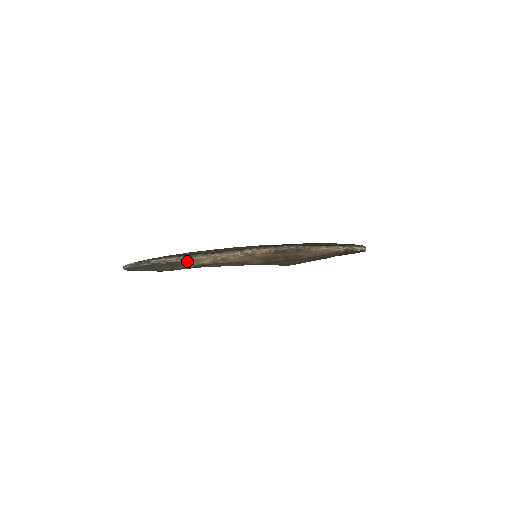
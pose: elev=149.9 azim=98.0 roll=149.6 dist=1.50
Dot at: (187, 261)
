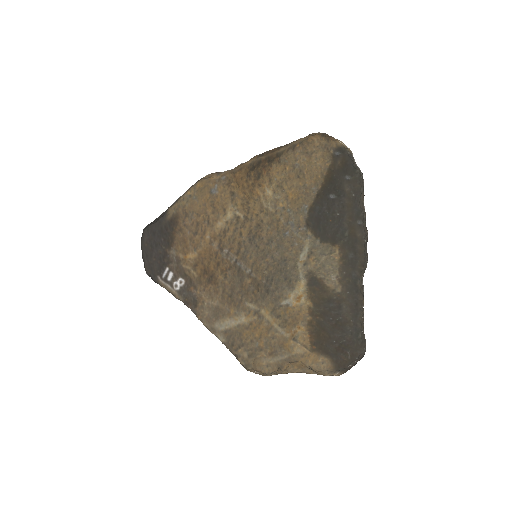
Dot at: occluded
